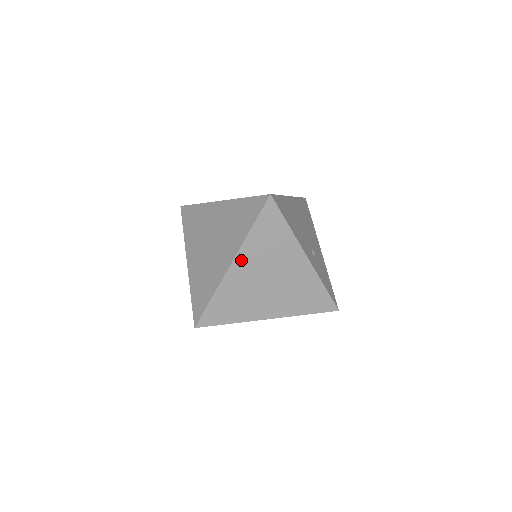
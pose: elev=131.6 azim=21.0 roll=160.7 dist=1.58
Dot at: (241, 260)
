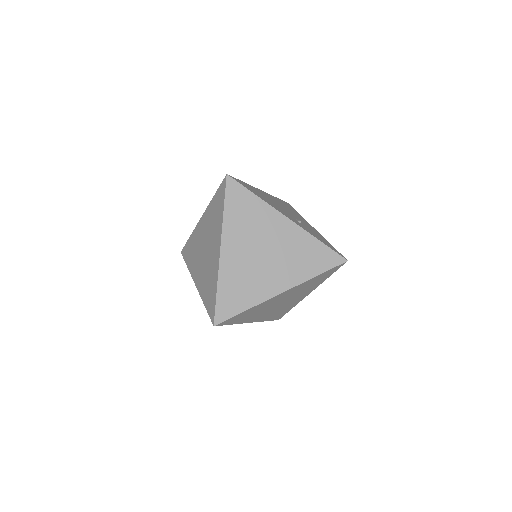
Dot at: (228, 242)
